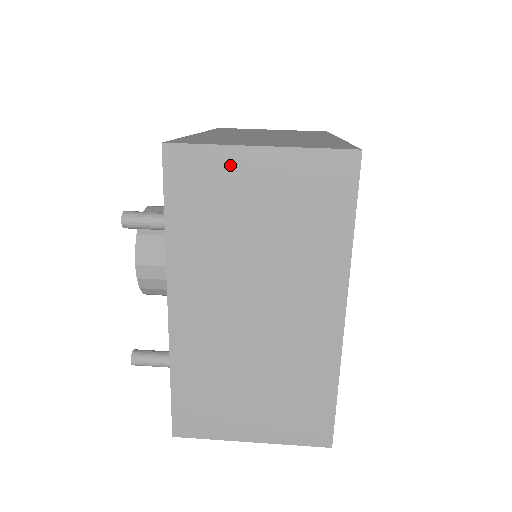
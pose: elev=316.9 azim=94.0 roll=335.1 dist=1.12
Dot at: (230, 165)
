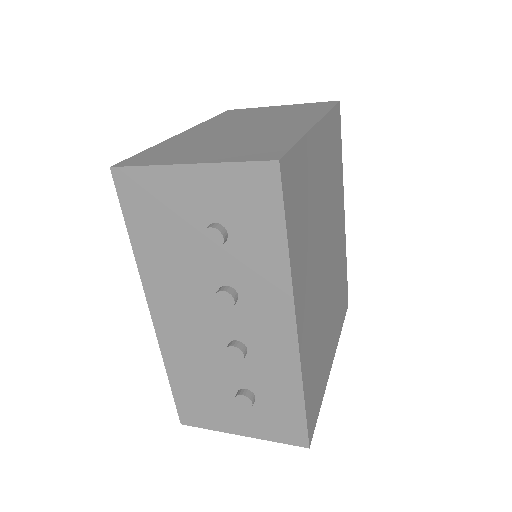
Dot at: (261, 109)
